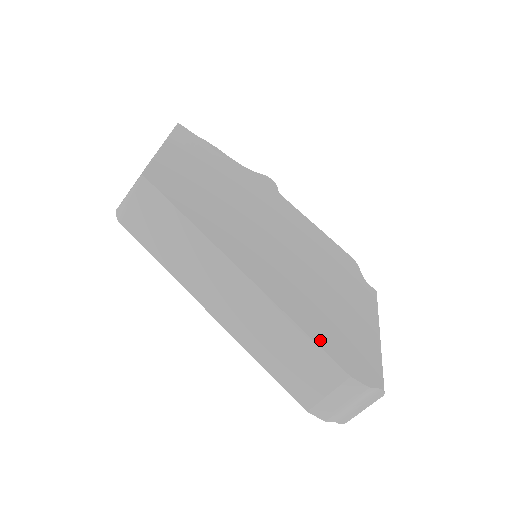
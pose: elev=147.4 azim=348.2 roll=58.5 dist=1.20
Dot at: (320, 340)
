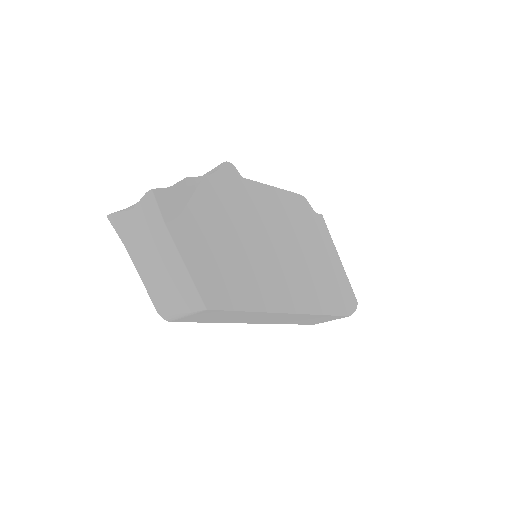
Dot at: (333, 310)
